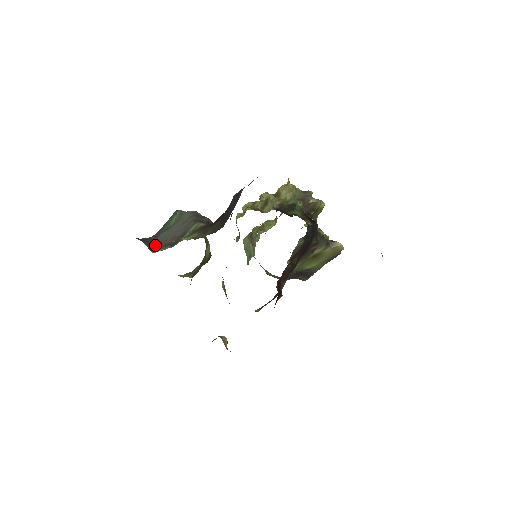
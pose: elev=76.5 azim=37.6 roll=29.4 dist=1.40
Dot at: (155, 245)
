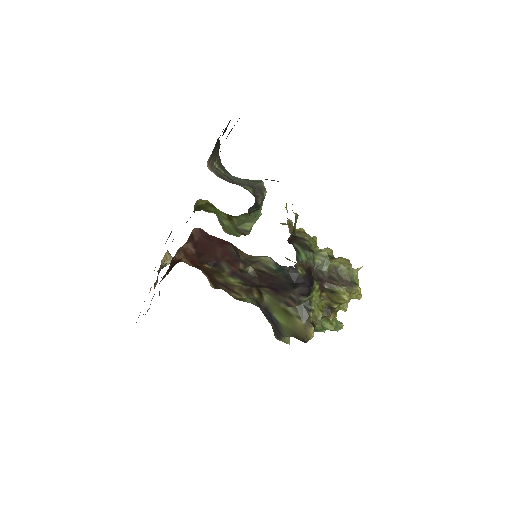
Dot at: (219, 171)
